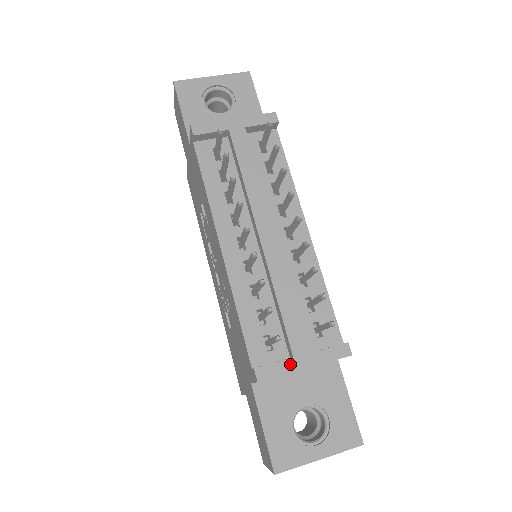
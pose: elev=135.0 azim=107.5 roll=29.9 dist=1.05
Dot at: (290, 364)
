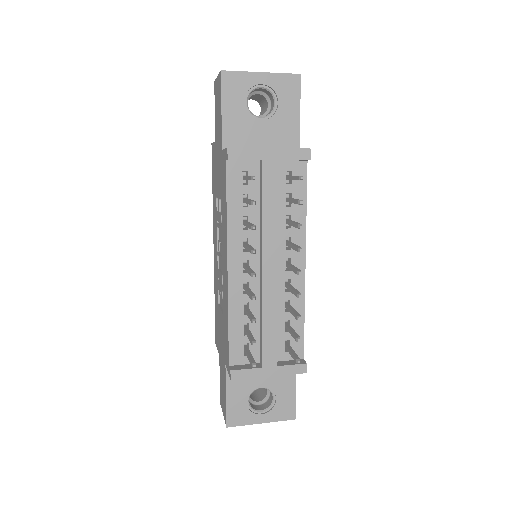
Dot at: (258, 372)
